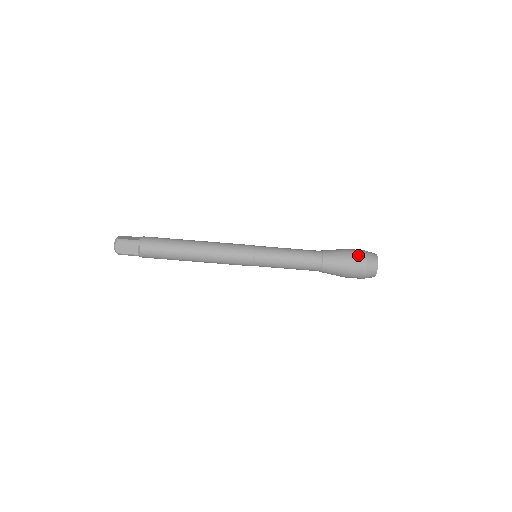
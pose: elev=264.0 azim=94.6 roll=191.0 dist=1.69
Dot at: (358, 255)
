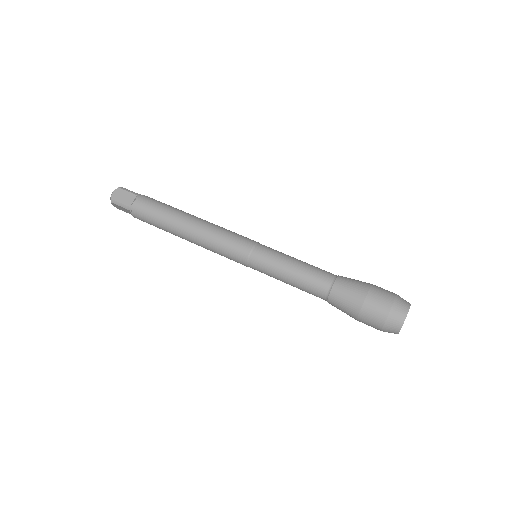
Dot at: (384, 290)
